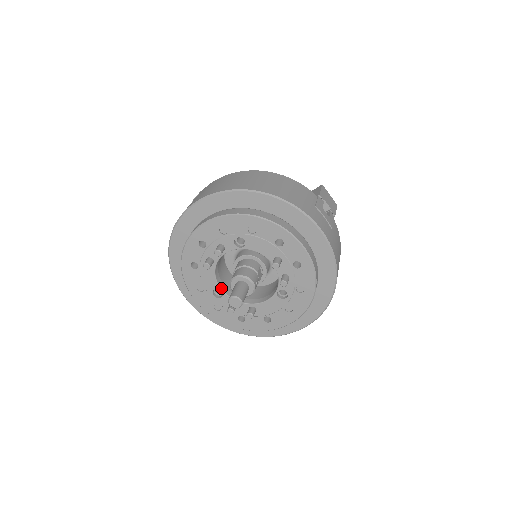
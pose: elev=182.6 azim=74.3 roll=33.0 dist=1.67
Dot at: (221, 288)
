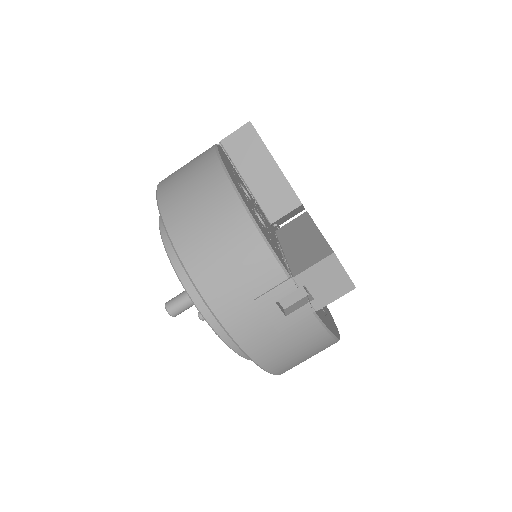
Dot at: occluded
